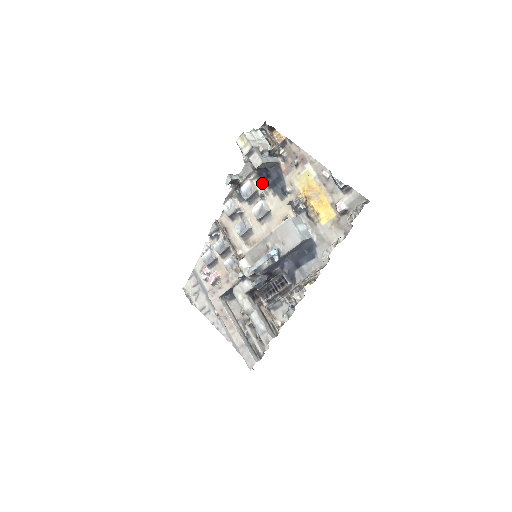
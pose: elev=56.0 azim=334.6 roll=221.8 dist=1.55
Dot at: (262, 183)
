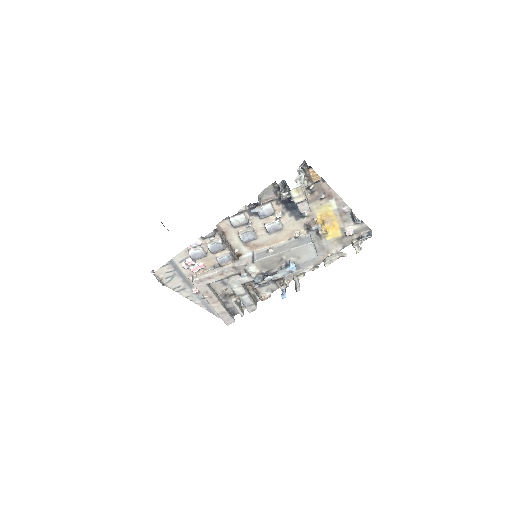
Dot at: (281, 205)
